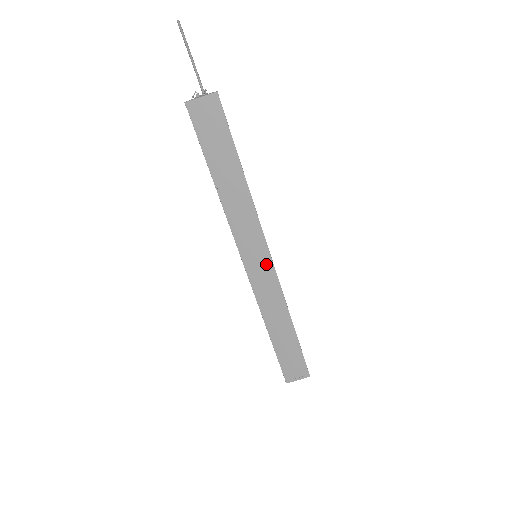
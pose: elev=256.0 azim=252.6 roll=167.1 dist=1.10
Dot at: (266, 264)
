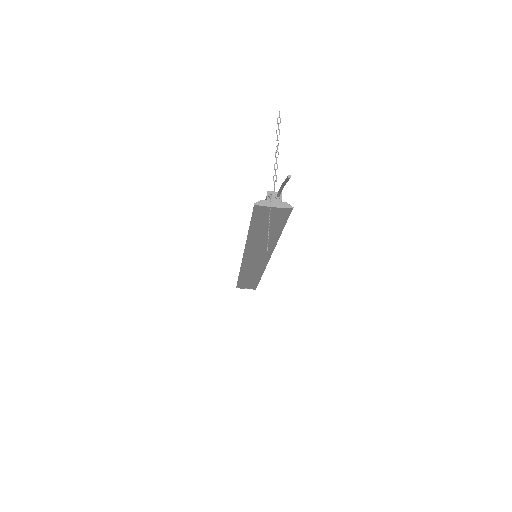
Dot at: (262, 263)
